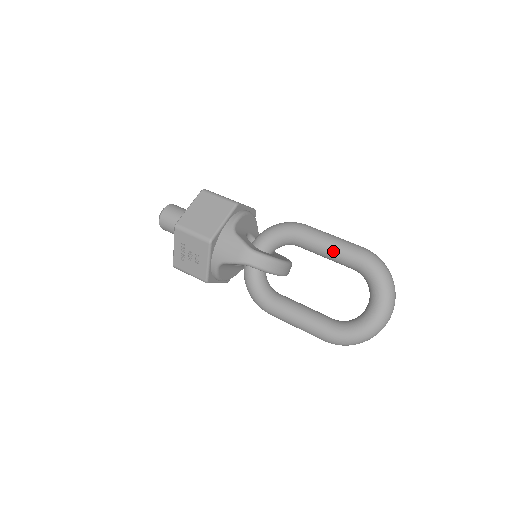
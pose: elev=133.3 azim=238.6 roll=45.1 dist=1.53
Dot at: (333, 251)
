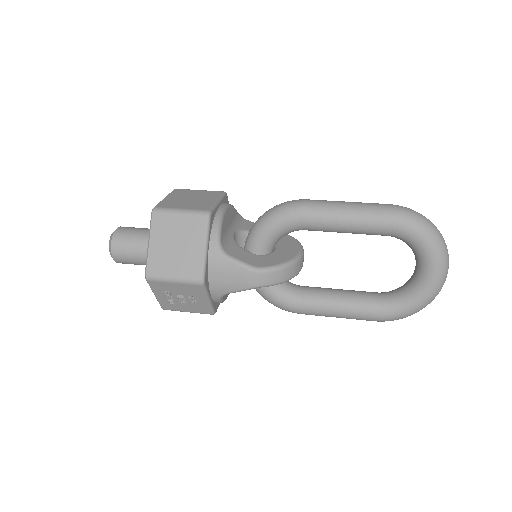
Dot at: (356, 227)
